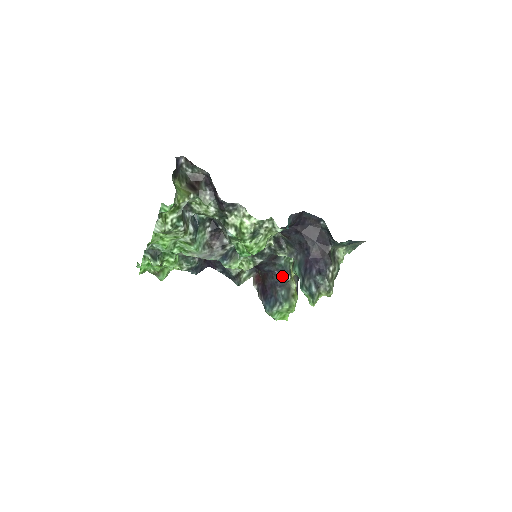
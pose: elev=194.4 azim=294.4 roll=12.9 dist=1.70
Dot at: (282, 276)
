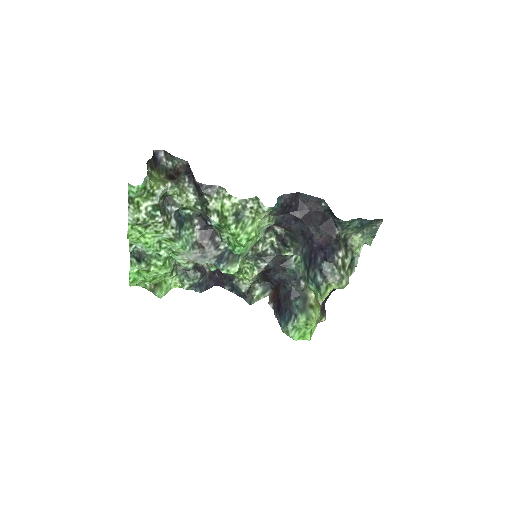
Dot at: (295, 283)
